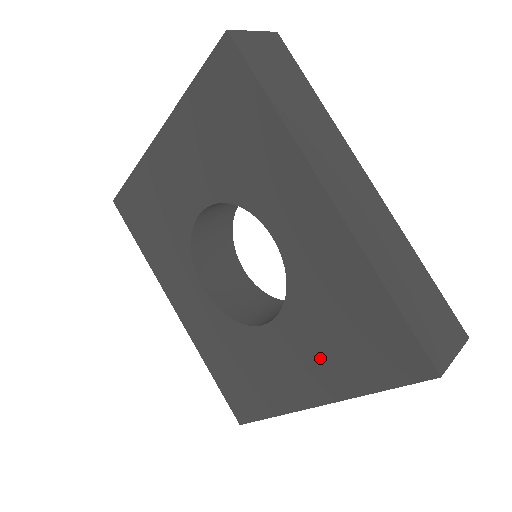
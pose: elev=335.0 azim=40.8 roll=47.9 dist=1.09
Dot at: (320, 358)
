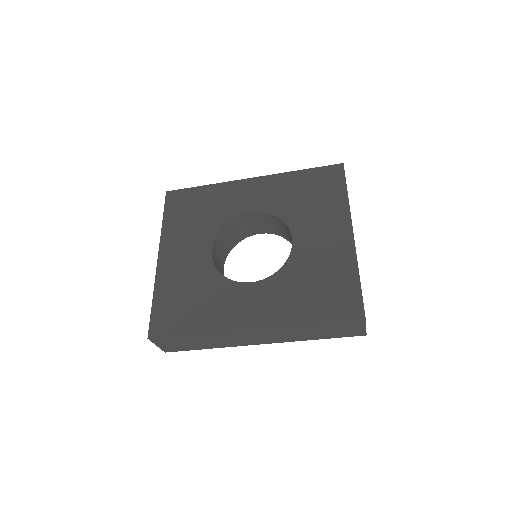
Dot at: (322, 215)
